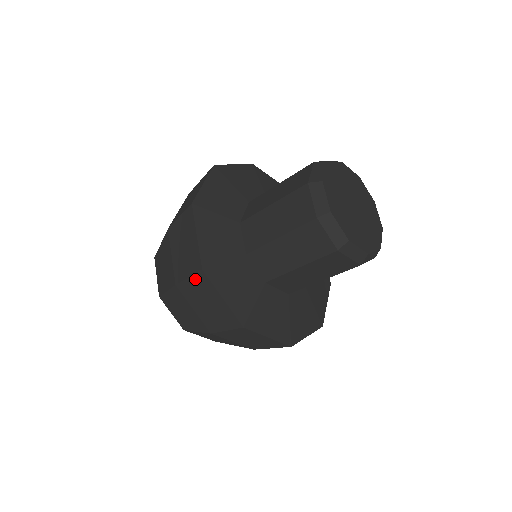
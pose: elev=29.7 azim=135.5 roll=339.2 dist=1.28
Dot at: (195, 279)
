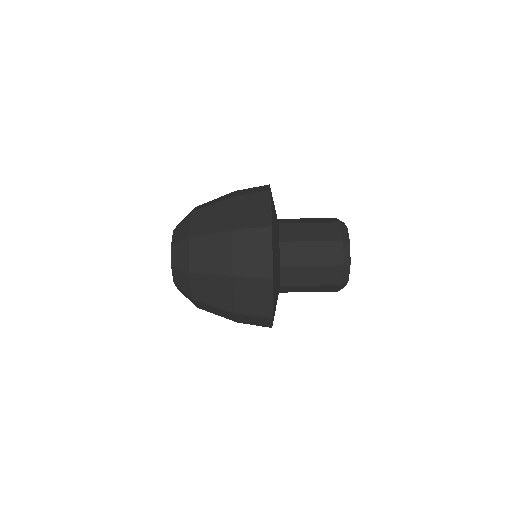
Dot at: (259, 281)
